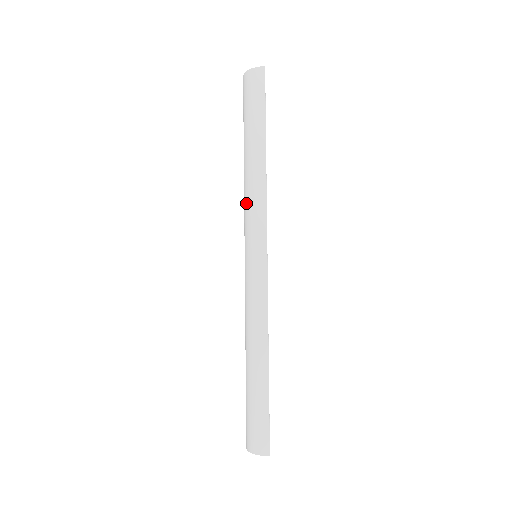
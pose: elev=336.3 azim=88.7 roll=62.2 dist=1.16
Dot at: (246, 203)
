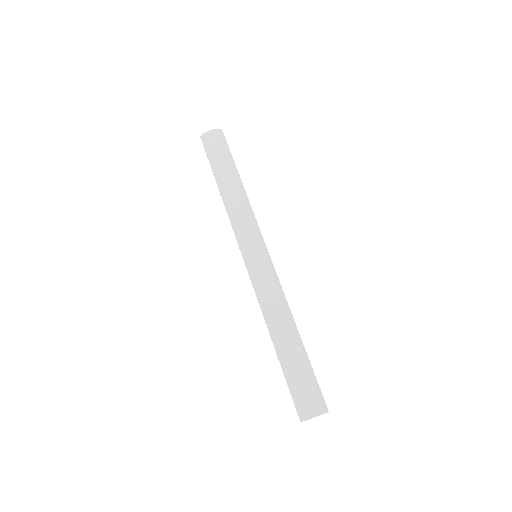
Dot at: (236, 218)
